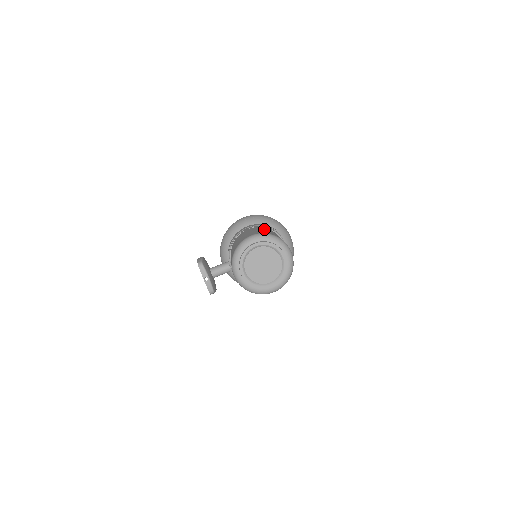
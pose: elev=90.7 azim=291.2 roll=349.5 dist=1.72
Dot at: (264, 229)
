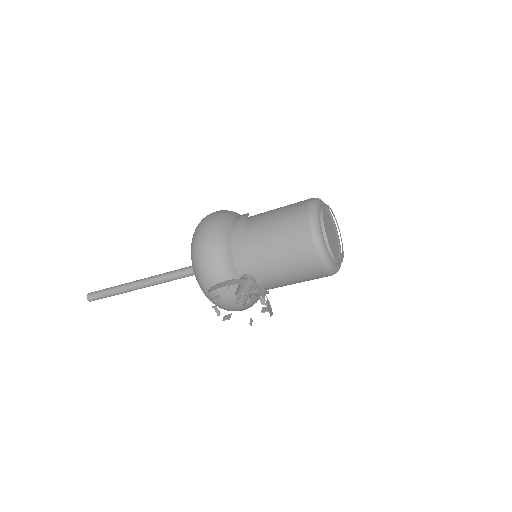
Dot at: (267, 211)
